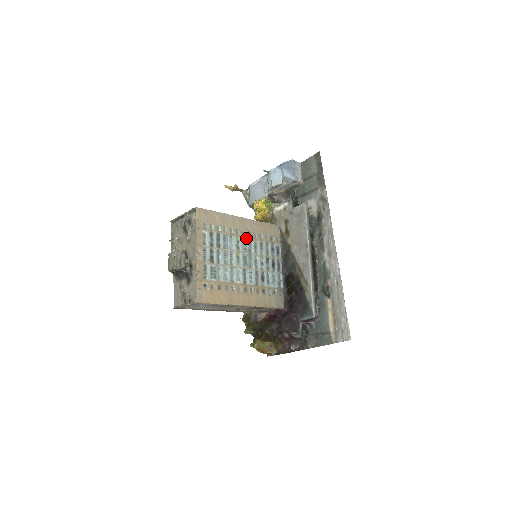
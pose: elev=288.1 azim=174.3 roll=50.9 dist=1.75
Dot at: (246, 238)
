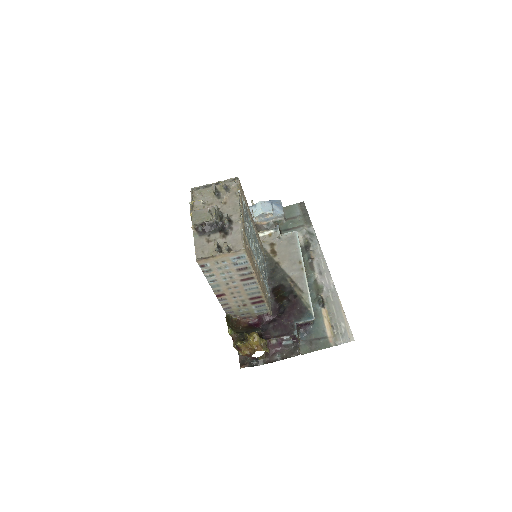
Dot at: (255, 234)
